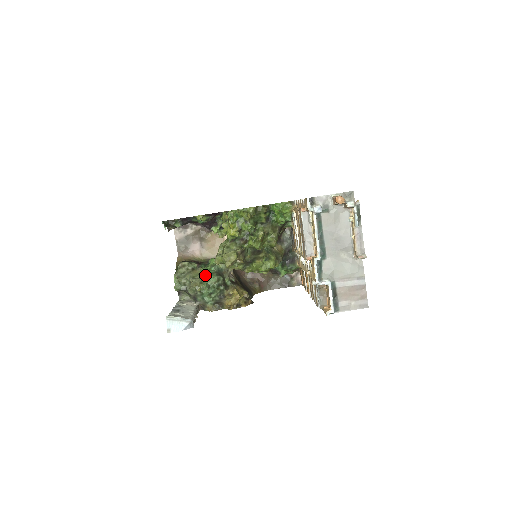
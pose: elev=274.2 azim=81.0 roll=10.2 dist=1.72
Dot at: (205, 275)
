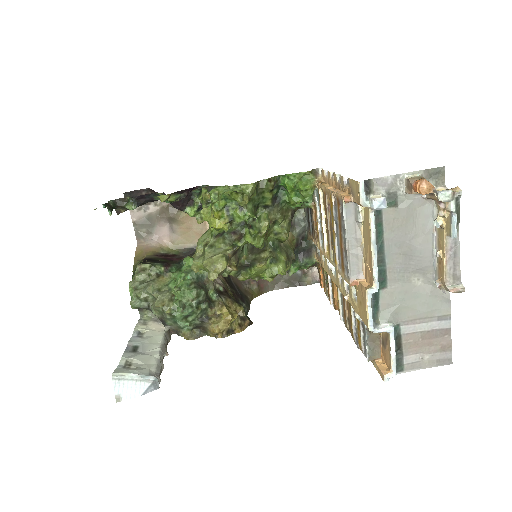
Dot at: (177, 288)
